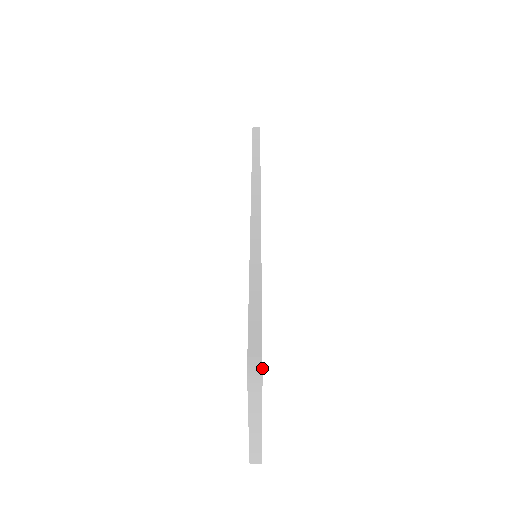
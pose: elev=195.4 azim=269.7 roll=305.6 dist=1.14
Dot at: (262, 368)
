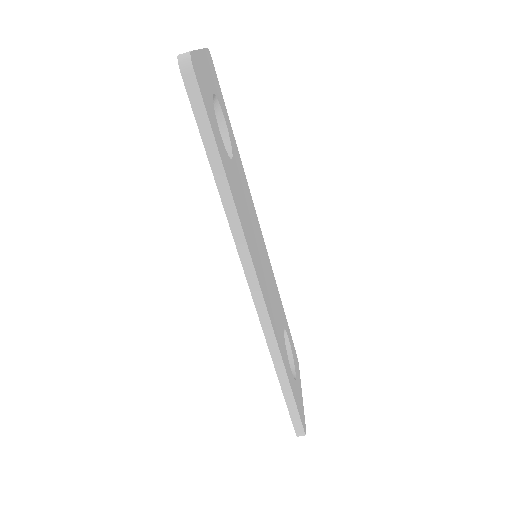
Dot at: occluded
